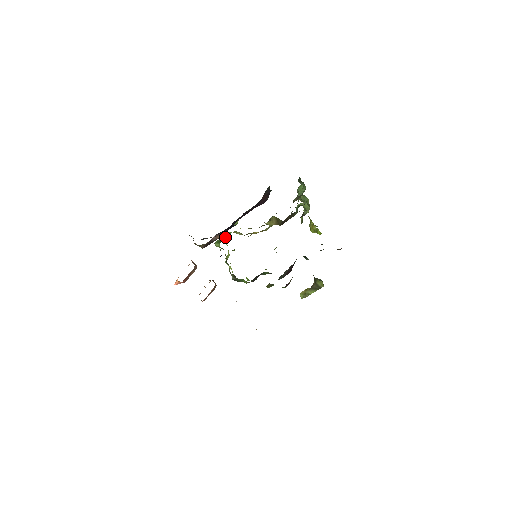
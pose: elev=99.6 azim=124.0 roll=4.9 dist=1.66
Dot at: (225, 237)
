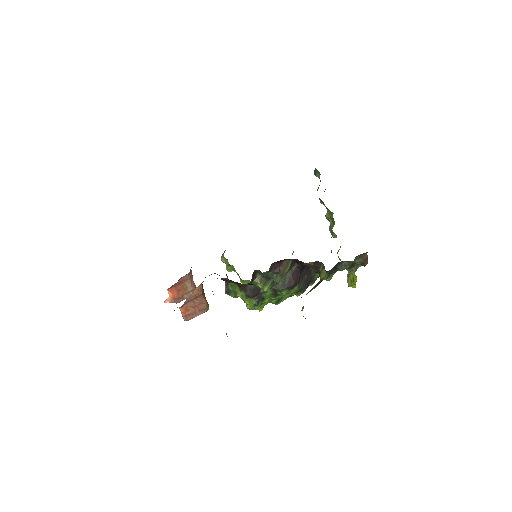
Dot at: occluded
